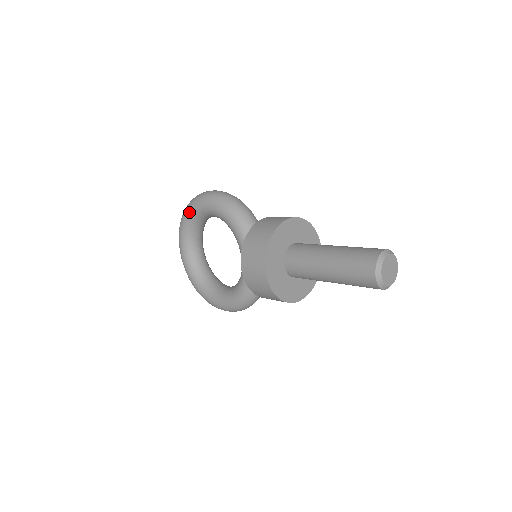
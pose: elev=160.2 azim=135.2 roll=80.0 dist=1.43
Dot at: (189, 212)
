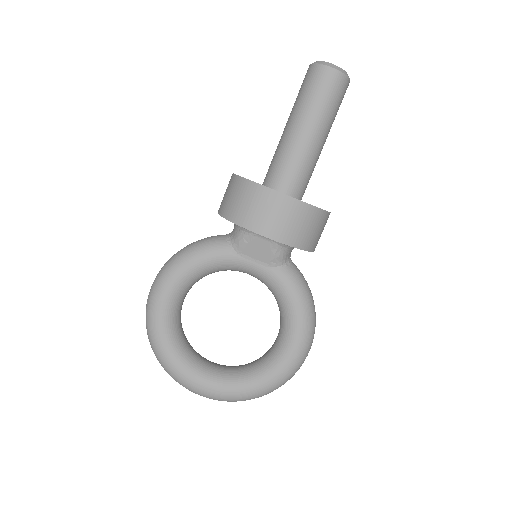
Dot at: (159, 334)
